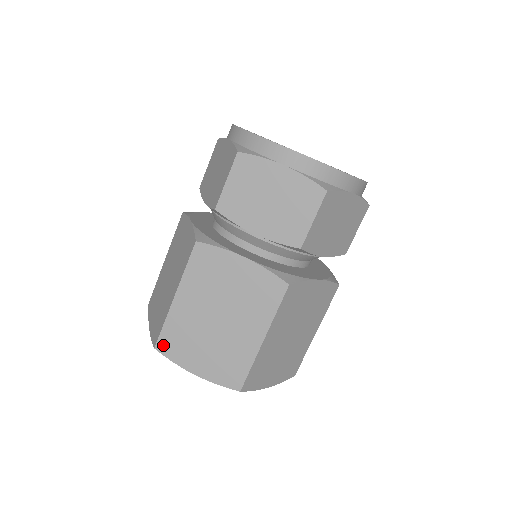
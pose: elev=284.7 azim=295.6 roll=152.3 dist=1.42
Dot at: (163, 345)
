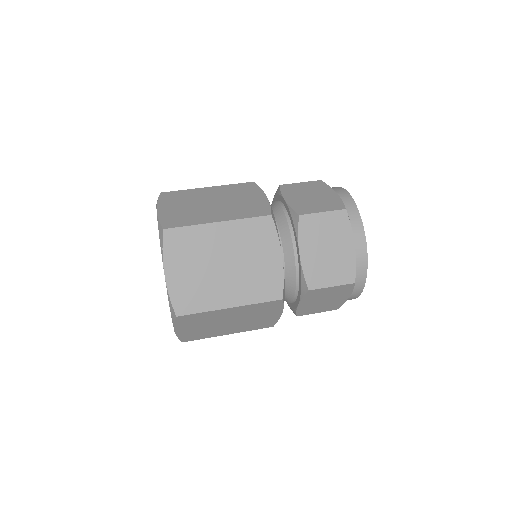
Dot at: (172, 235)
